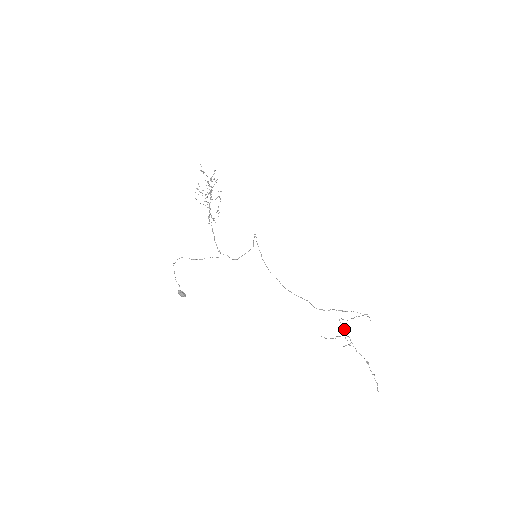
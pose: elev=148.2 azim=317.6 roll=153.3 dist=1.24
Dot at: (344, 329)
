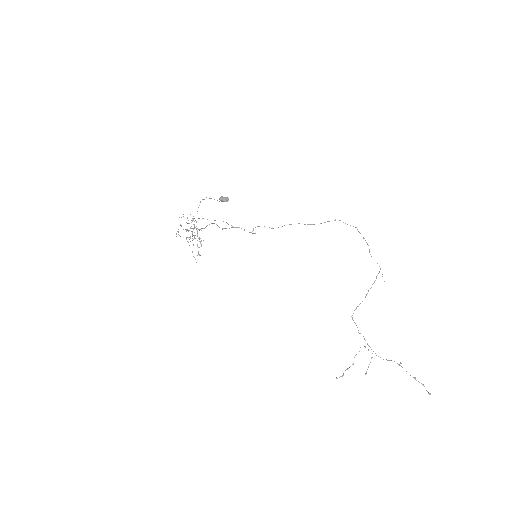
Dot at: (360, 333)
